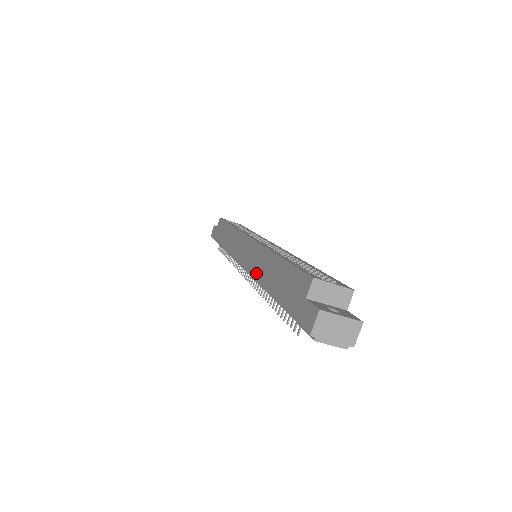
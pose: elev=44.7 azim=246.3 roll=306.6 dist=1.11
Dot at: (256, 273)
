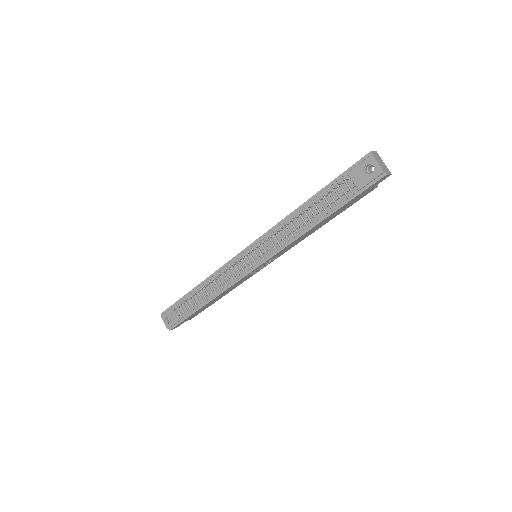
Dot at: (282, 221)
